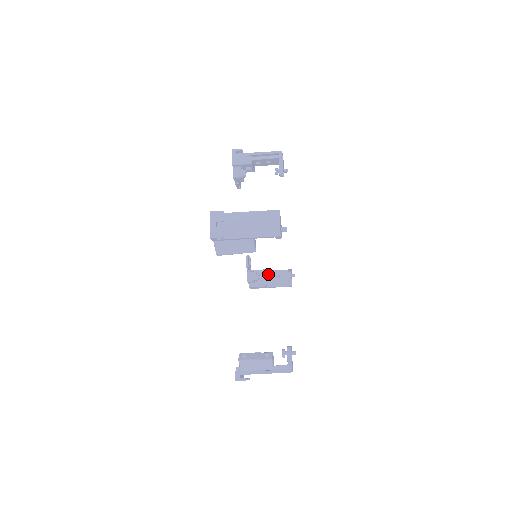
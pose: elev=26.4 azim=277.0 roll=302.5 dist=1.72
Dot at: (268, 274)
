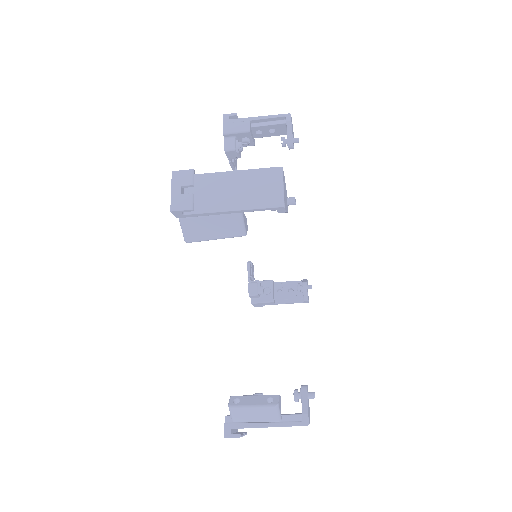
Dot at: (276, 286)
